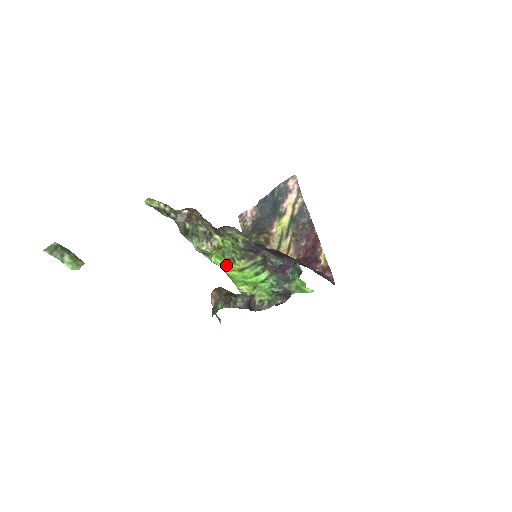
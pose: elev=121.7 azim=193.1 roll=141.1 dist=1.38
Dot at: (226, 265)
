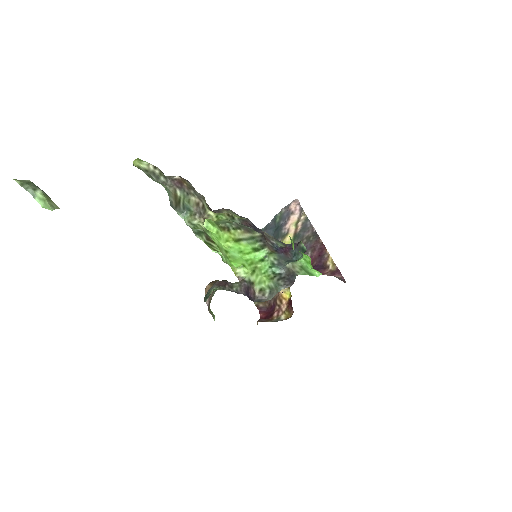
Dot at: (220, 232)
